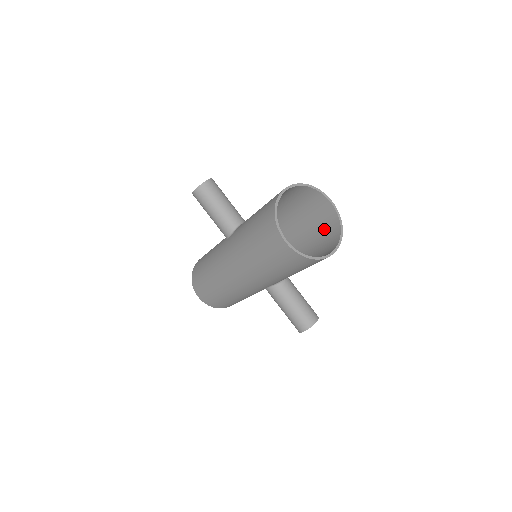
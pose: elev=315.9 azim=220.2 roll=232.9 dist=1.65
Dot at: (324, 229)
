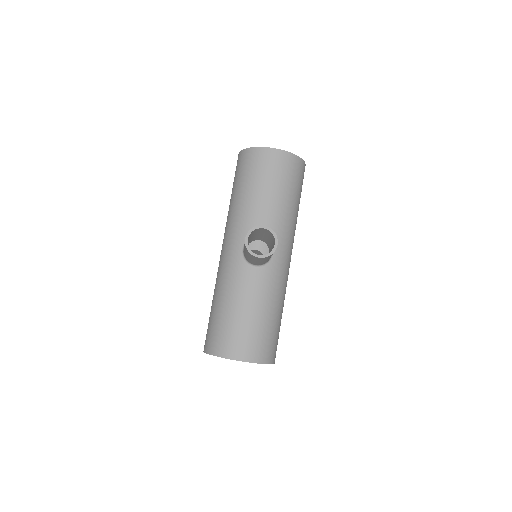
Dot at: occluded
